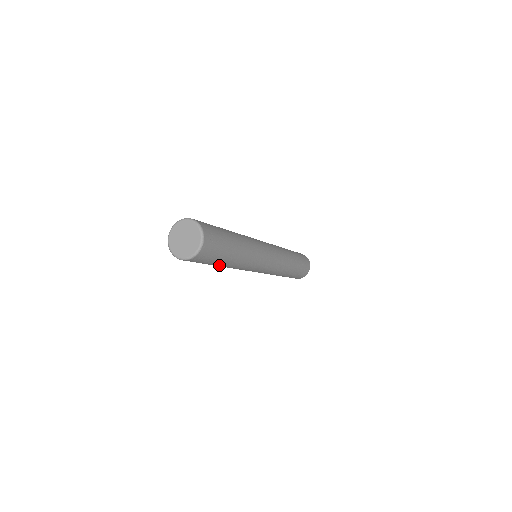
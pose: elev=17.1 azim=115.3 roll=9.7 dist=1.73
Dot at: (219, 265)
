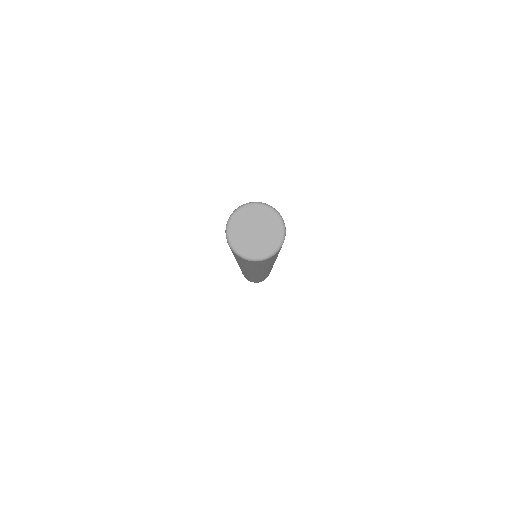
Dot at: (256, 268)
